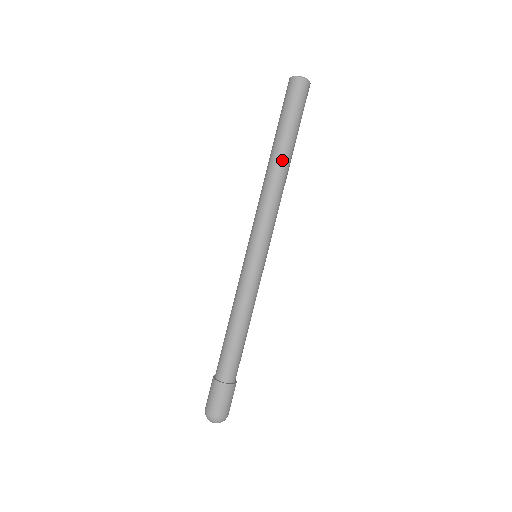
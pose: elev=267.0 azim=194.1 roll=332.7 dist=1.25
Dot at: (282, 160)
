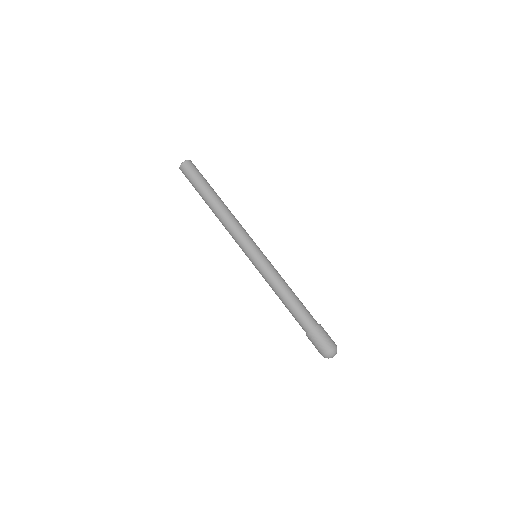
Dot at: (212, 206)
